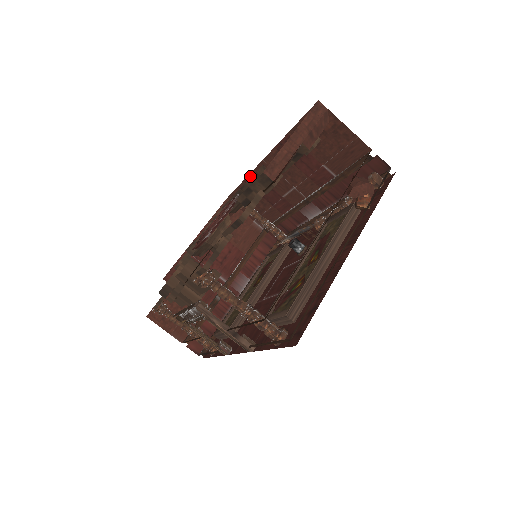
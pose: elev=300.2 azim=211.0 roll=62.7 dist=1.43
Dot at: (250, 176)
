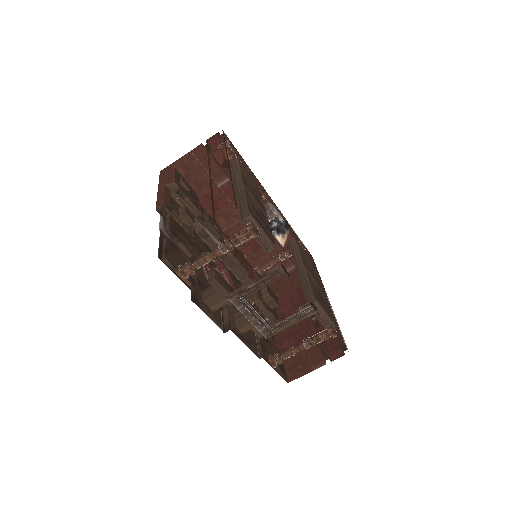
Dot at: occluded
